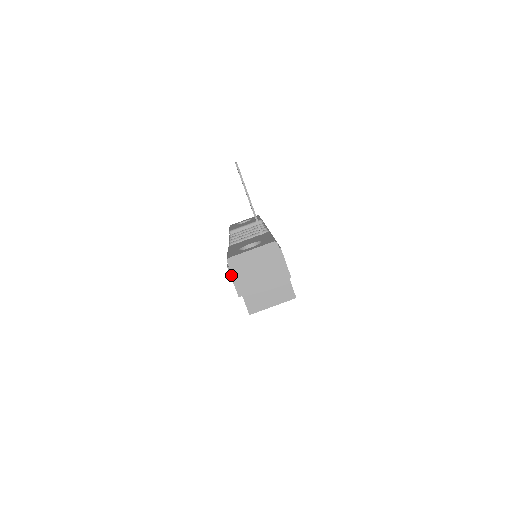
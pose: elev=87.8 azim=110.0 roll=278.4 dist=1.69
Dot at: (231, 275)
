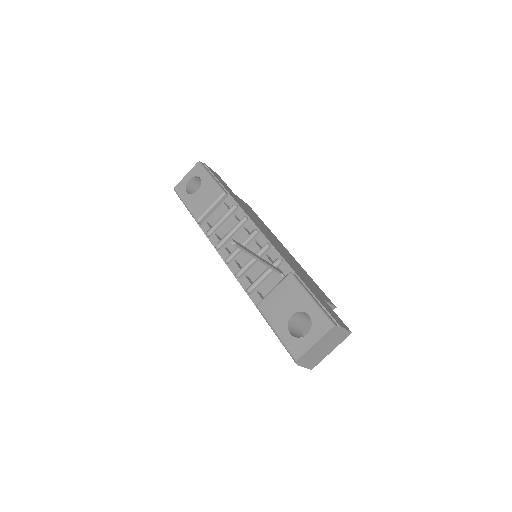
Dot at: (302, 366)
